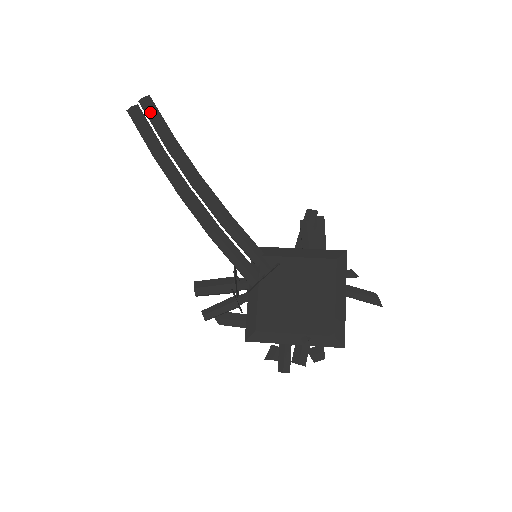
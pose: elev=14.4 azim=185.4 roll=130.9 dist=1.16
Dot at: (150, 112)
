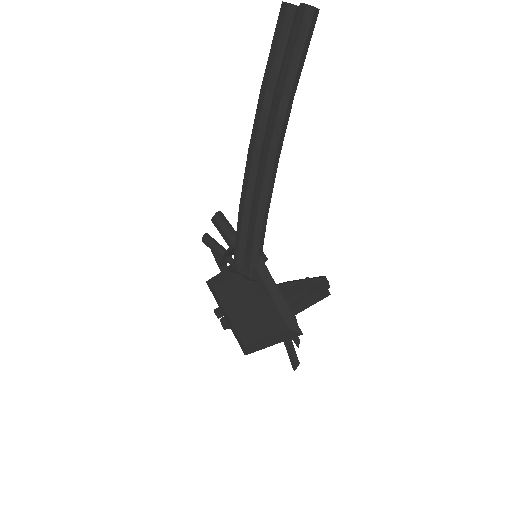
Dot at: (296, 35)
